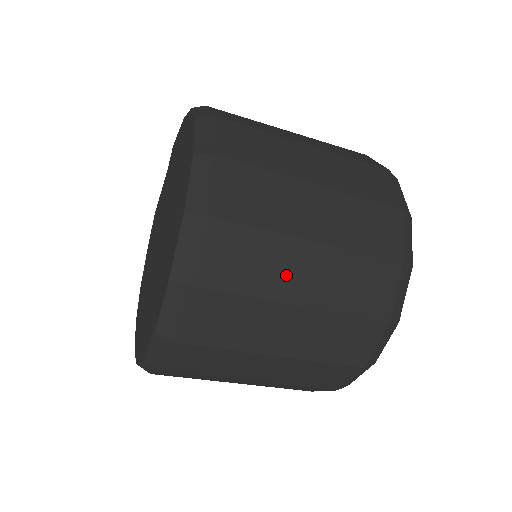
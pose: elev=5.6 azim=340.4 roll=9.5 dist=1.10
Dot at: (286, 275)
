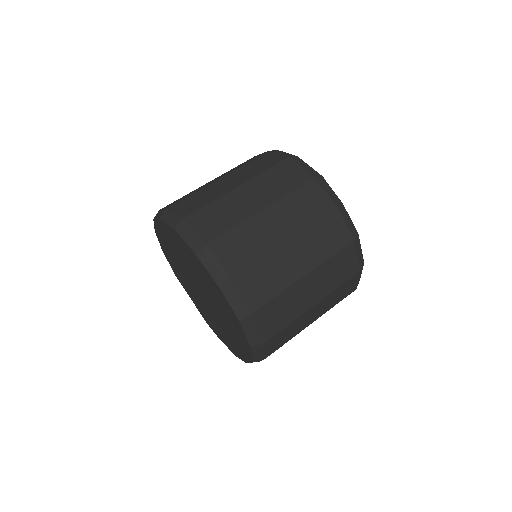
Dot at: (242, 206)
